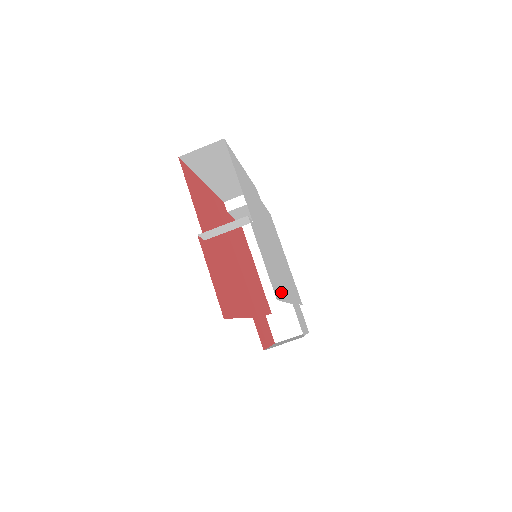
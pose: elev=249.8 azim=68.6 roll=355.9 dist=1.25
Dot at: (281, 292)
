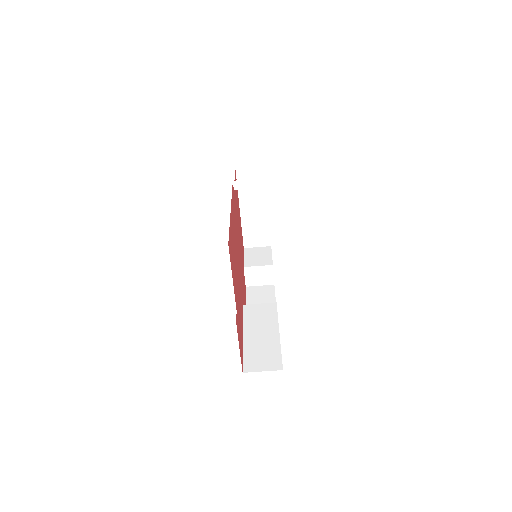
Dot at: occluded
